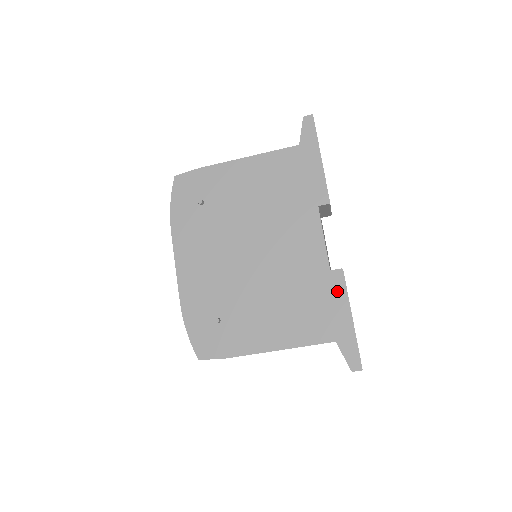
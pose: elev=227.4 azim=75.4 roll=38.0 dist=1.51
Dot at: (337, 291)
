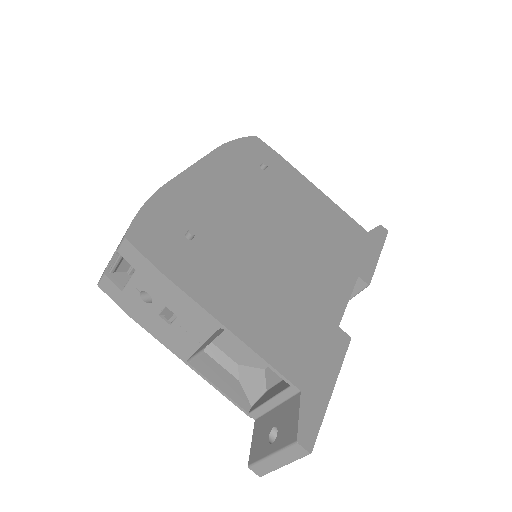
Dot at: (334, 348)
